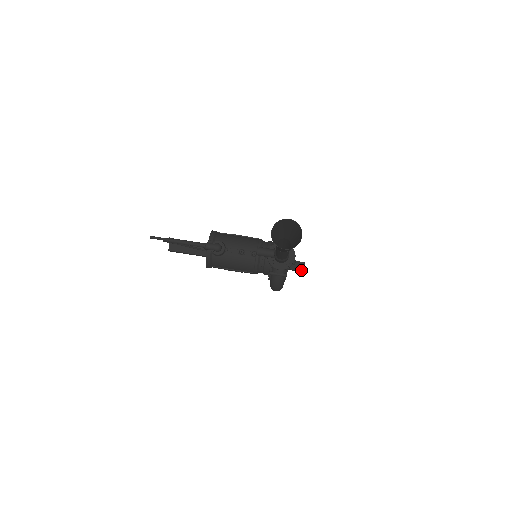
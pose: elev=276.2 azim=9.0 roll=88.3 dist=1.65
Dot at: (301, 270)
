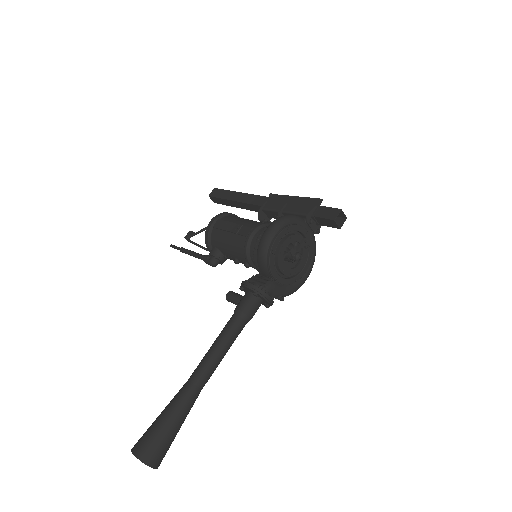
Dot at: occluded
